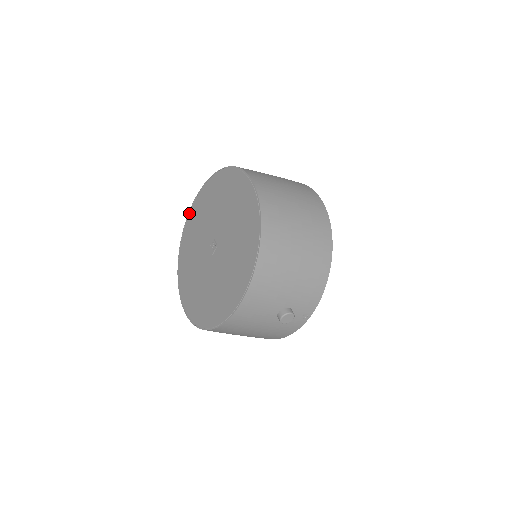
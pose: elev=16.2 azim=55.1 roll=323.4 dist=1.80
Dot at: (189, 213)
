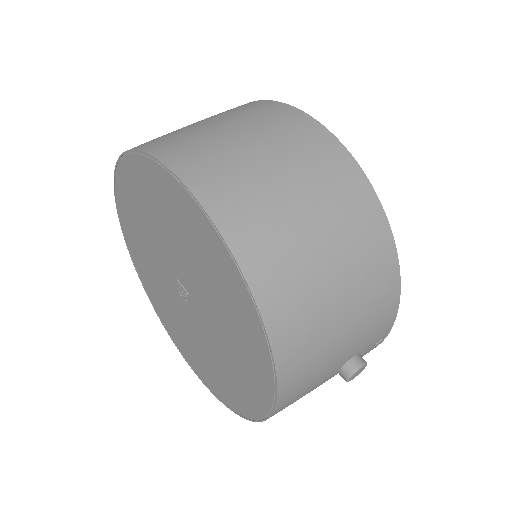
Dot at: (120, 222)
